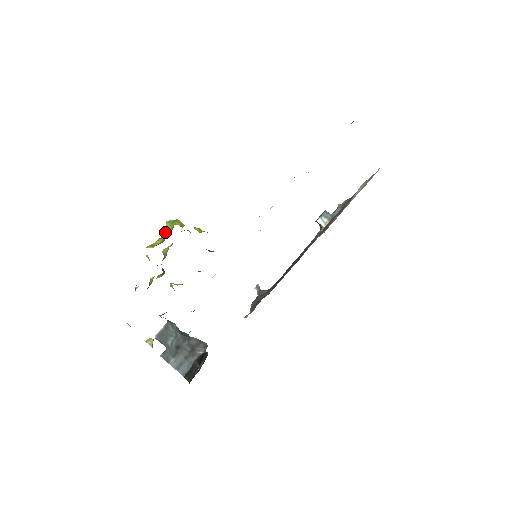
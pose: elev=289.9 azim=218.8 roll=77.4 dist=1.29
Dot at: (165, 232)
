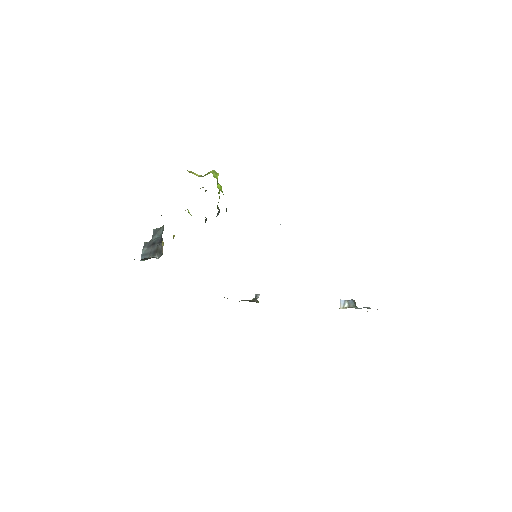
Dot at: (207, 174)
